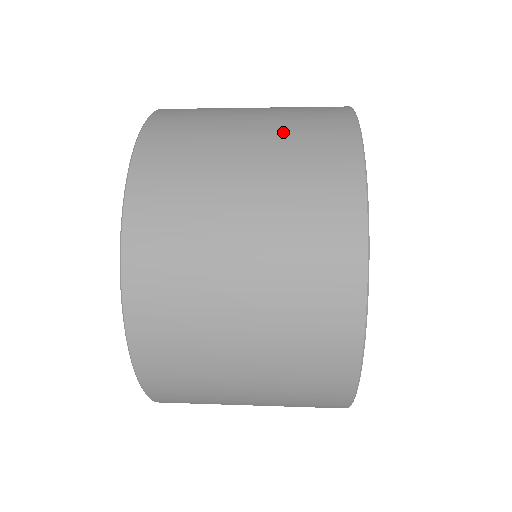
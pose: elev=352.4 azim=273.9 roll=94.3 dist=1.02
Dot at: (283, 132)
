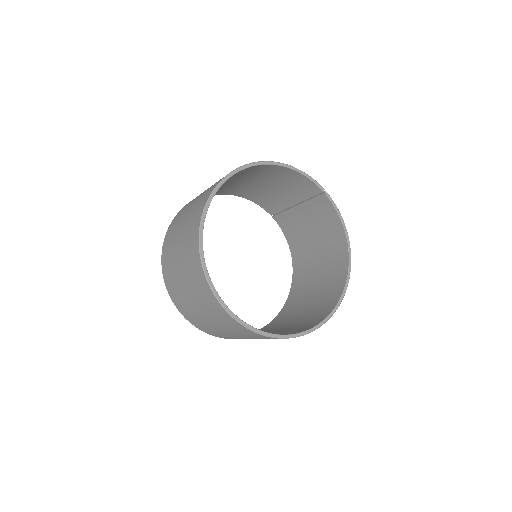
Dot at: occluded
